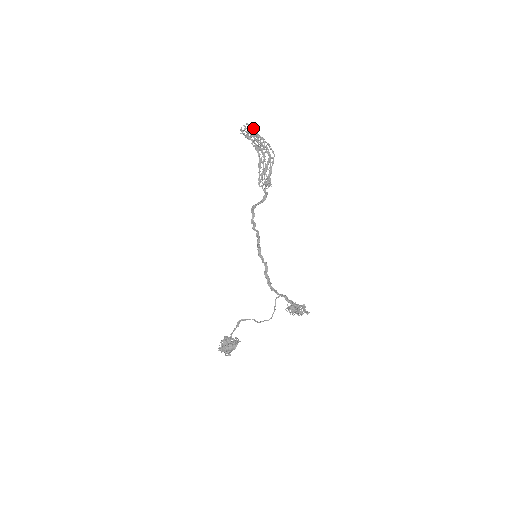
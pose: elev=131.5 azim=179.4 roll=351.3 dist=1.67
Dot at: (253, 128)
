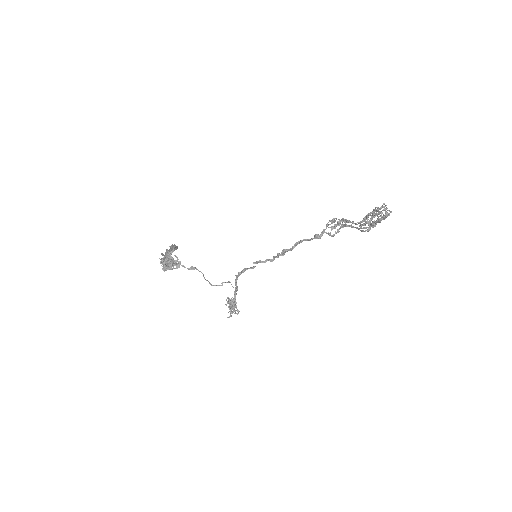
Dot at: occluded
